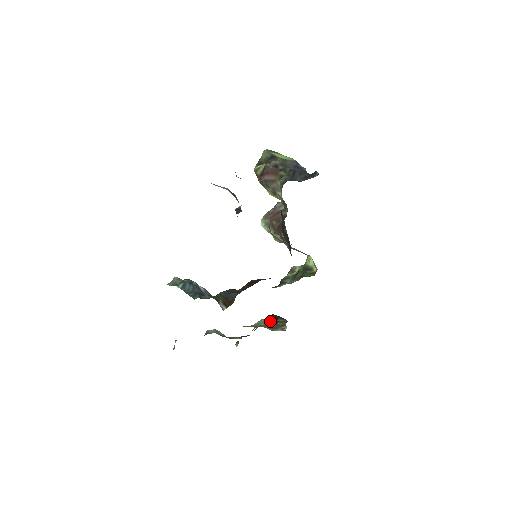
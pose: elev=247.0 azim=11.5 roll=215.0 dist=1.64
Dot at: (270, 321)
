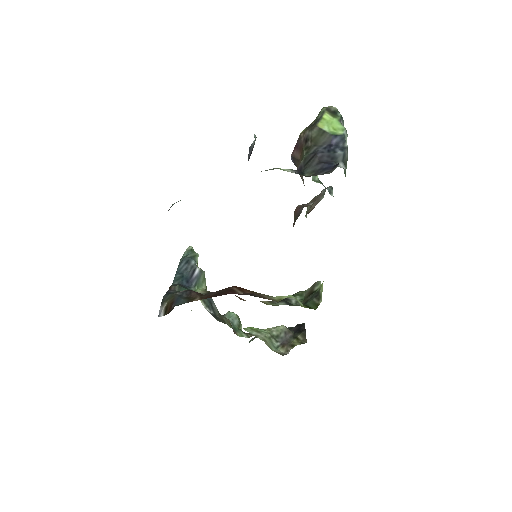
Dot at: (290, 332)
